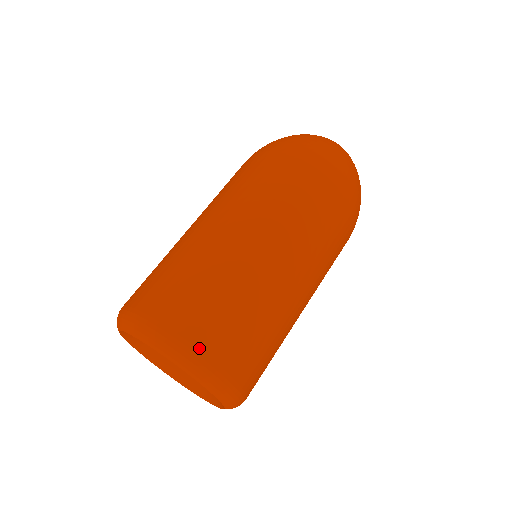
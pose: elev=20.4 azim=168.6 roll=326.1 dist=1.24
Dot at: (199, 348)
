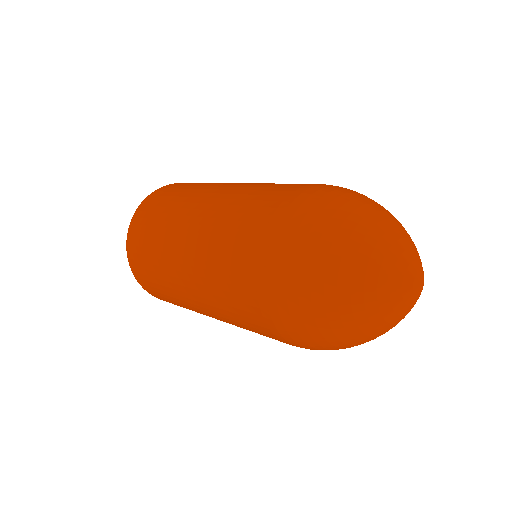
Dot at: (132, 267)
